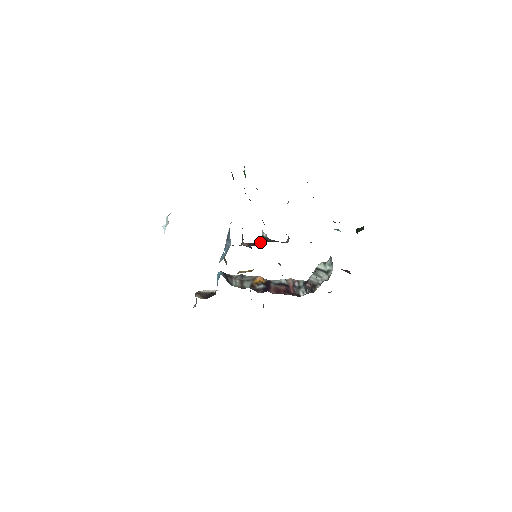
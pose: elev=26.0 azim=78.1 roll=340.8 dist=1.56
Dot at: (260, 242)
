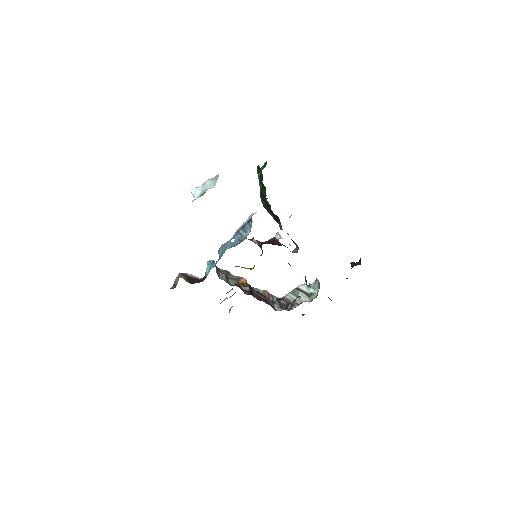
Dot at: (272, 243)
